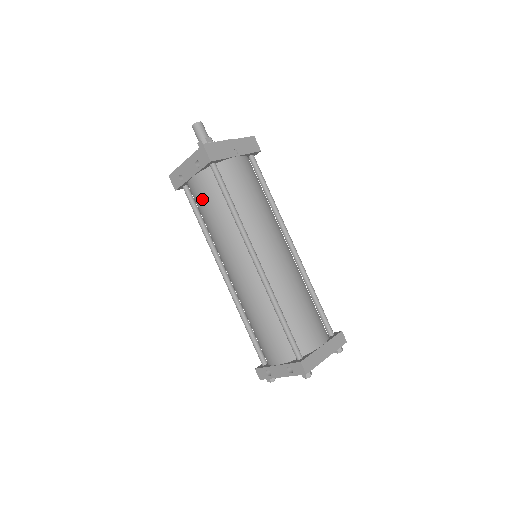
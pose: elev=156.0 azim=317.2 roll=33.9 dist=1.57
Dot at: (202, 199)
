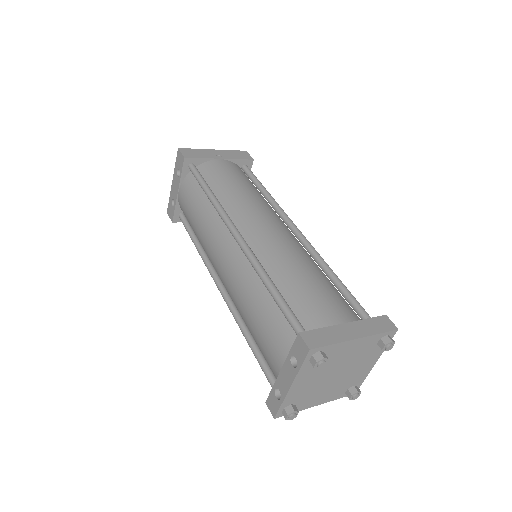
Dot at: (187, 207)
